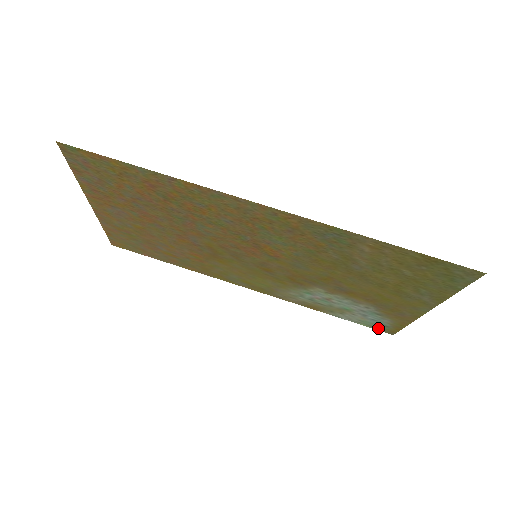
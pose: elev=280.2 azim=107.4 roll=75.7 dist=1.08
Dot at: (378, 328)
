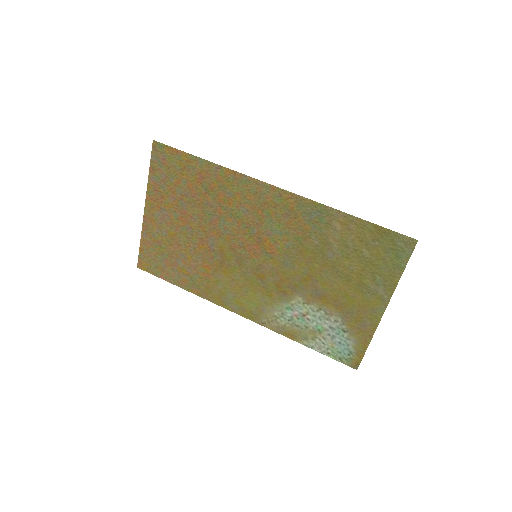
Dot at: (344, 360)
